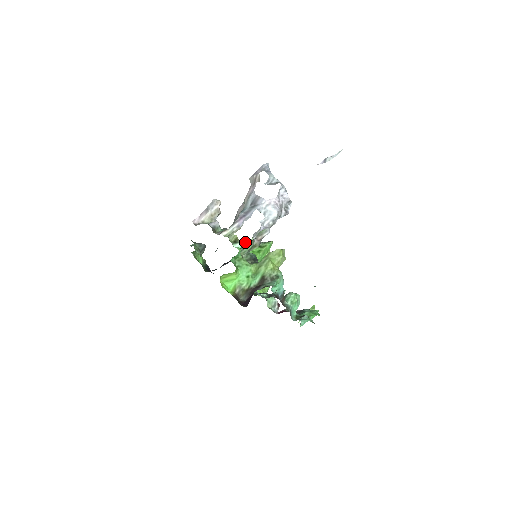
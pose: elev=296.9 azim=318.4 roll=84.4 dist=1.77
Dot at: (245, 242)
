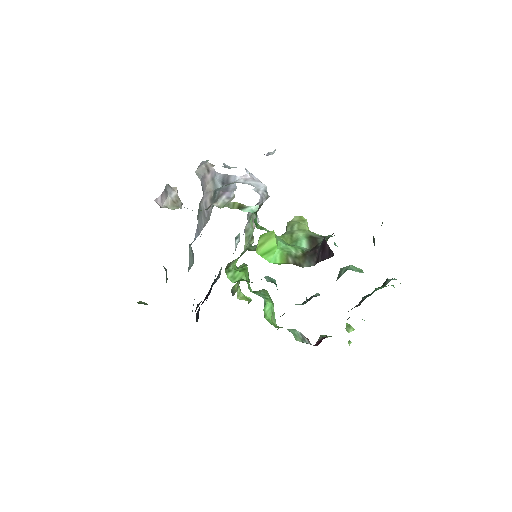
Dot at: occluded
